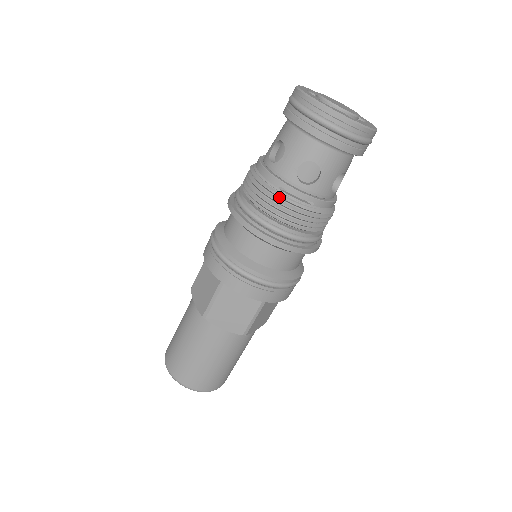
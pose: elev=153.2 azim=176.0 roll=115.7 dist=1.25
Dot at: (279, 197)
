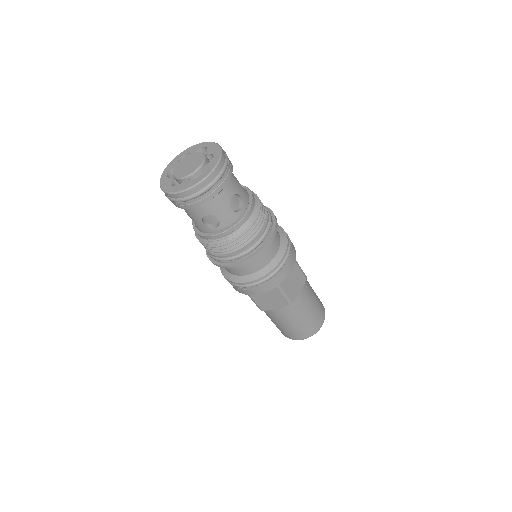
Dot at: (213, 244)
